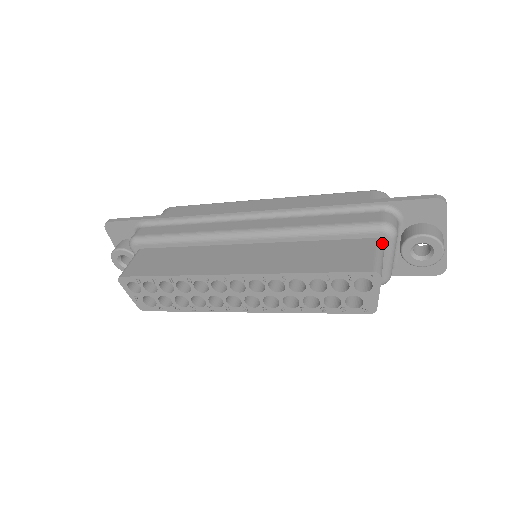
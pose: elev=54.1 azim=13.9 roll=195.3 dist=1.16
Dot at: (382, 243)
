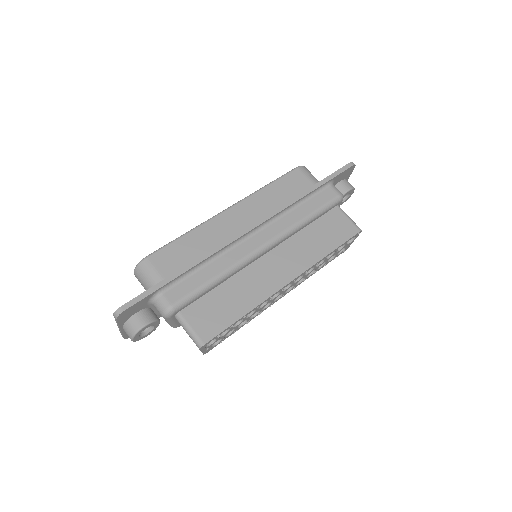
Dot at: occluded
